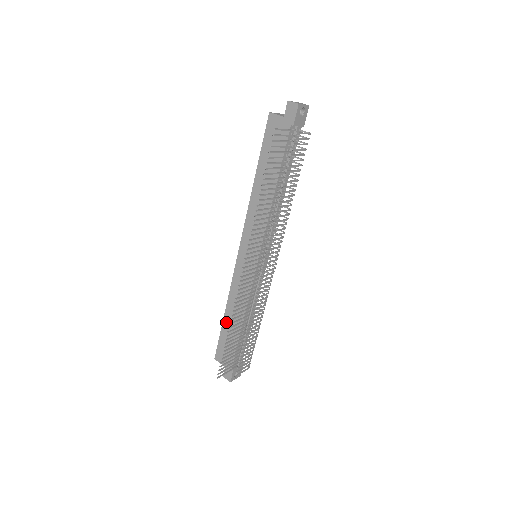
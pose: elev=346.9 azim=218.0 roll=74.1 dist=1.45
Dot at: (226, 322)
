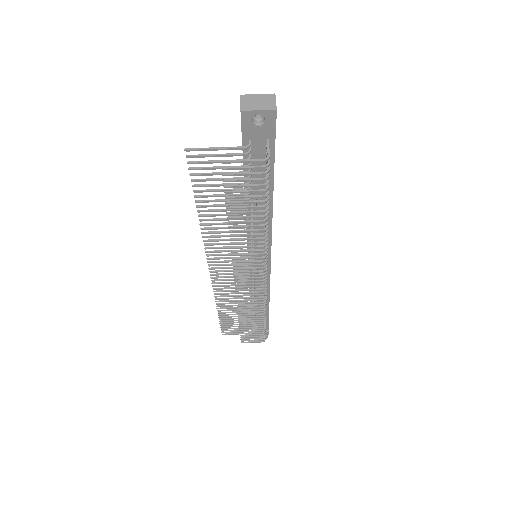
Dot at: occluded
